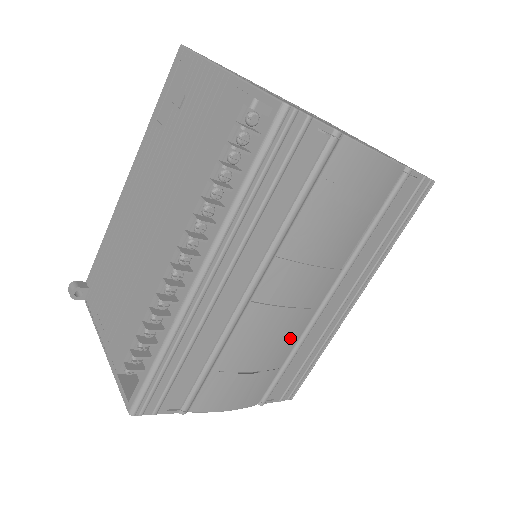
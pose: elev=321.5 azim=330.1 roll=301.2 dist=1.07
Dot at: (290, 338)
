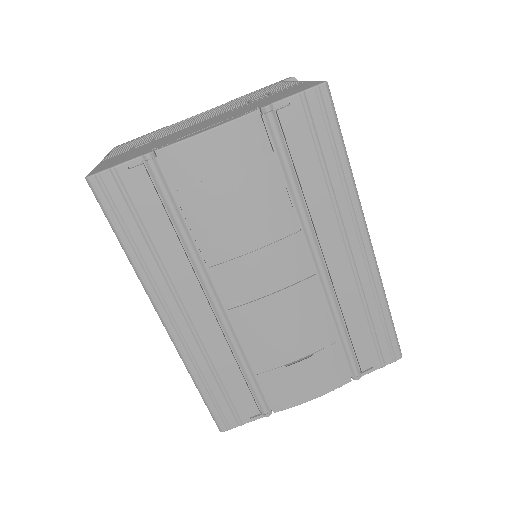
Dot at: (313, 314)
